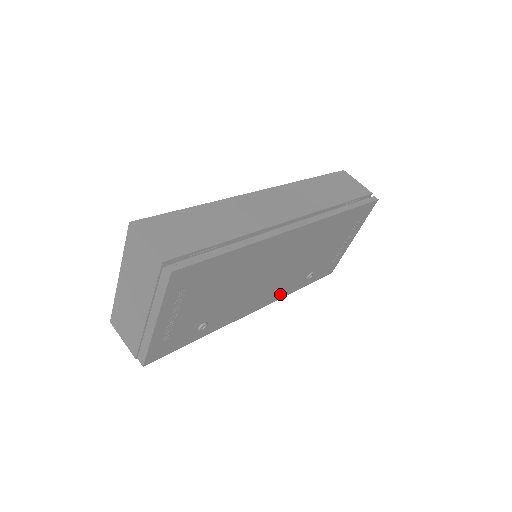
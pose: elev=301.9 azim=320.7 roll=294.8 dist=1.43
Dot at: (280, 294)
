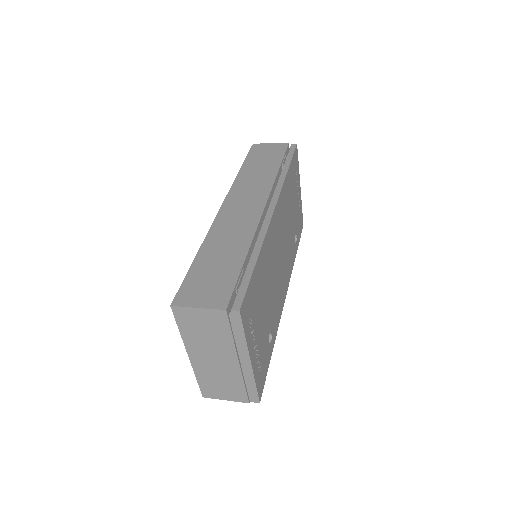
Dot at: (290, 269)
